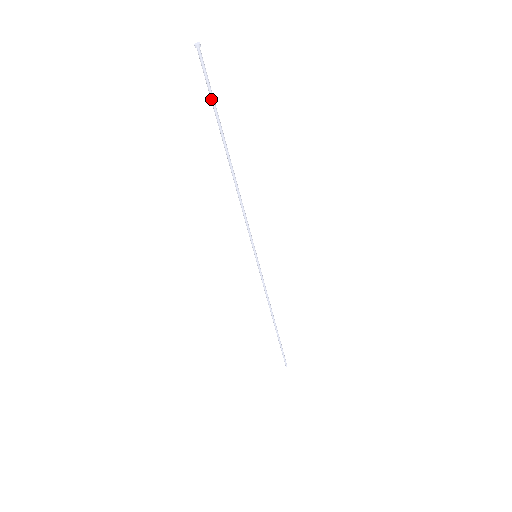
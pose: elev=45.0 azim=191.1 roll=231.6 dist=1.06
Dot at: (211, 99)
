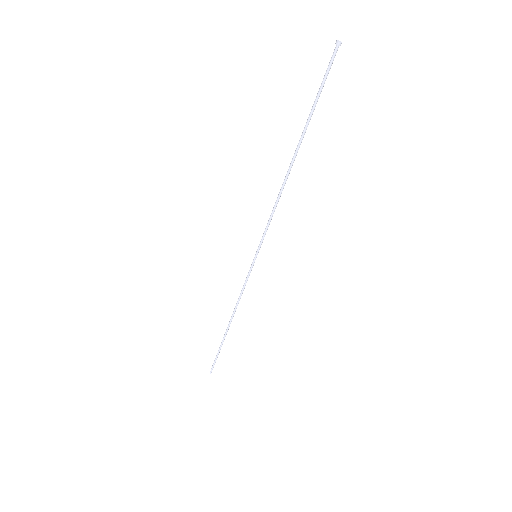
Dot at: (319, 96)
